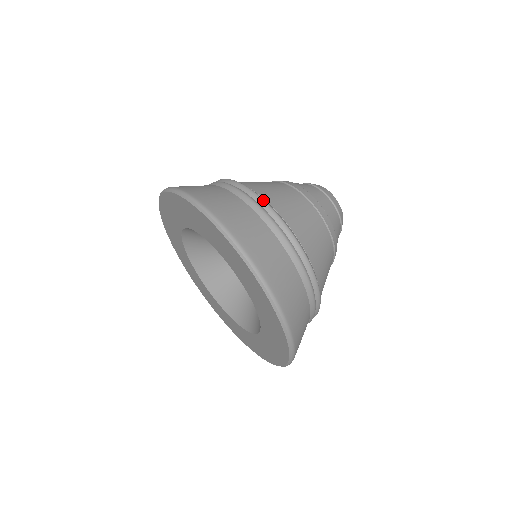
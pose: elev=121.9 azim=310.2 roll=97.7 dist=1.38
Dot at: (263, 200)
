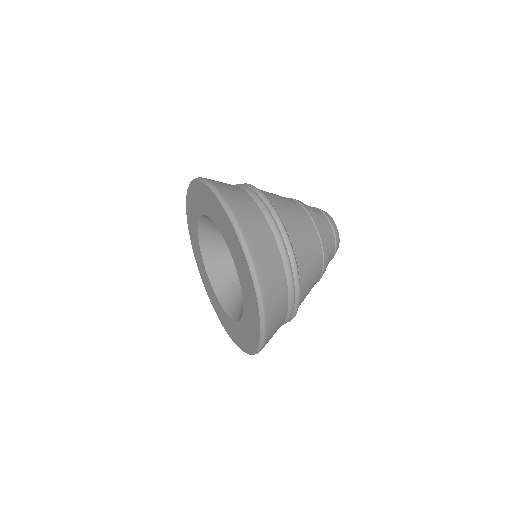
Dot at: occluded
